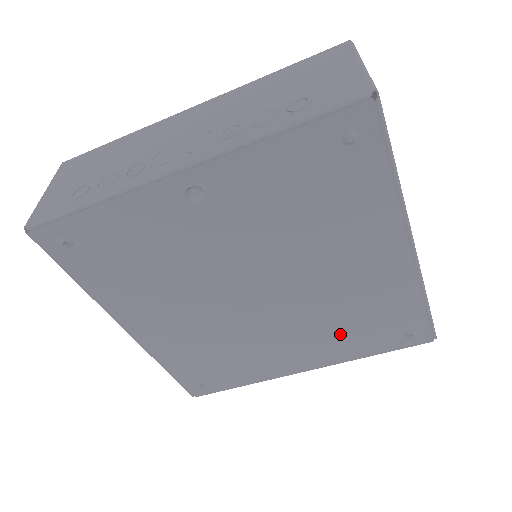
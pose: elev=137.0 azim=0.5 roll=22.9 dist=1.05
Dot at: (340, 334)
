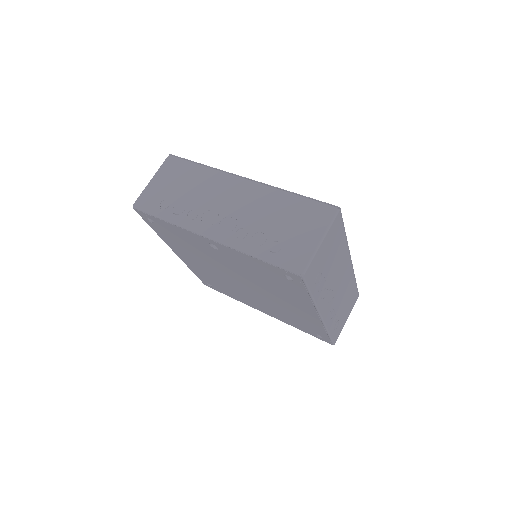
Dot at: (283, 315)
